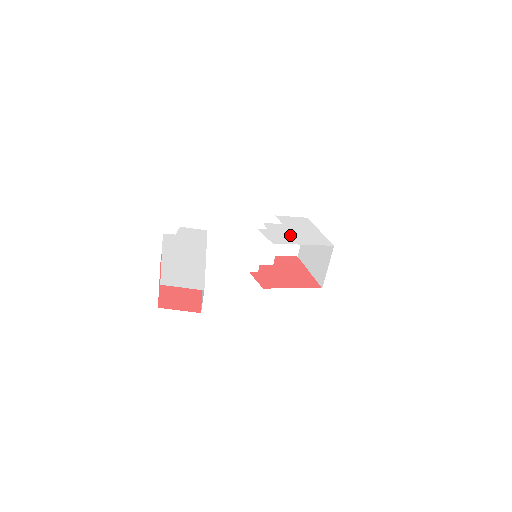
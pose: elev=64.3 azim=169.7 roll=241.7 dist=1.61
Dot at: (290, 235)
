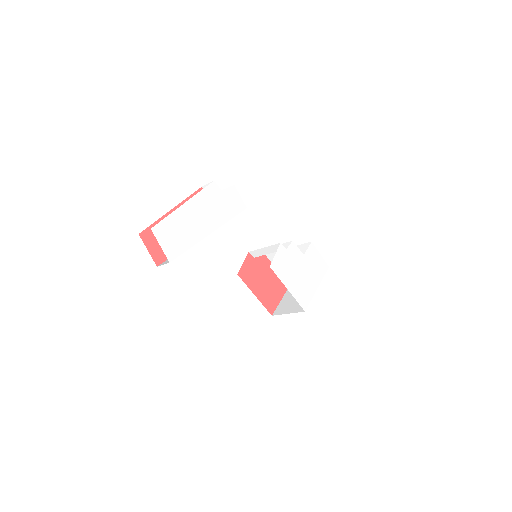
Dot at: (292, 271)
